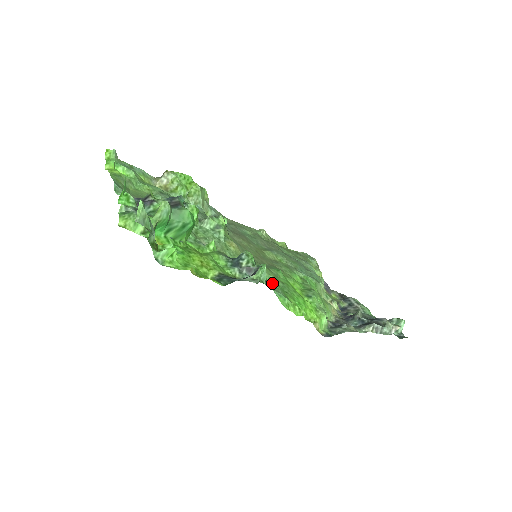
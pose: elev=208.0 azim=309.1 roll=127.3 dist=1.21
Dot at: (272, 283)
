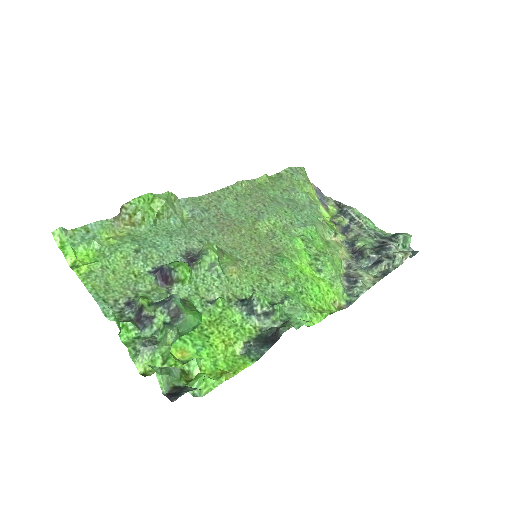
Dot at: (288, 301)
